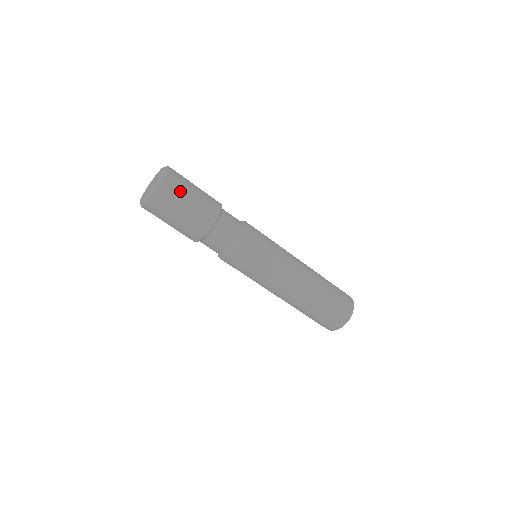
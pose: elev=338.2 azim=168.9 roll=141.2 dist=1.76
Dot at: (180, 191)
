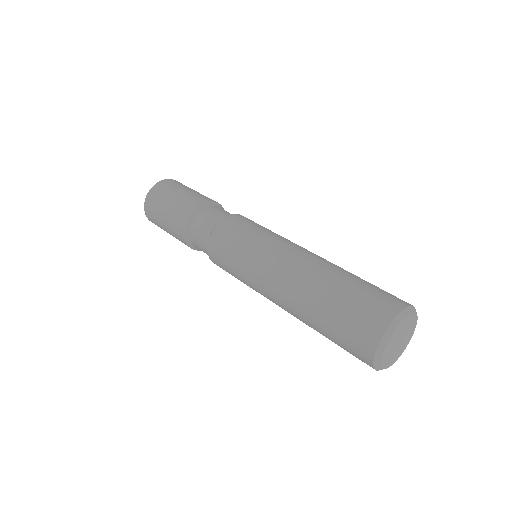
Dot at: (166, 191)
